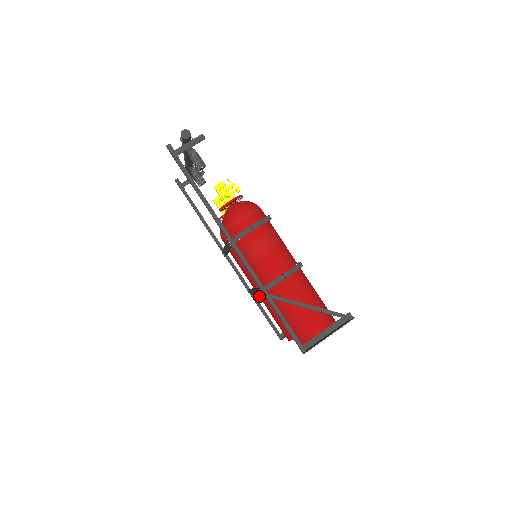
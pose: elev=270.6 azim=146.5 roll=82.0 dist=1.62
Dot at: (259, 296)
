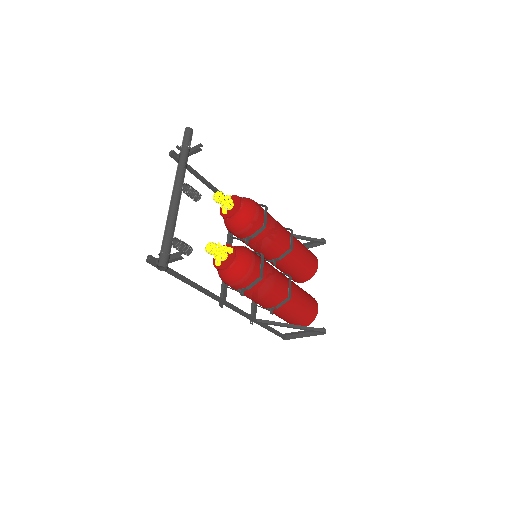
Dot at: occluded
